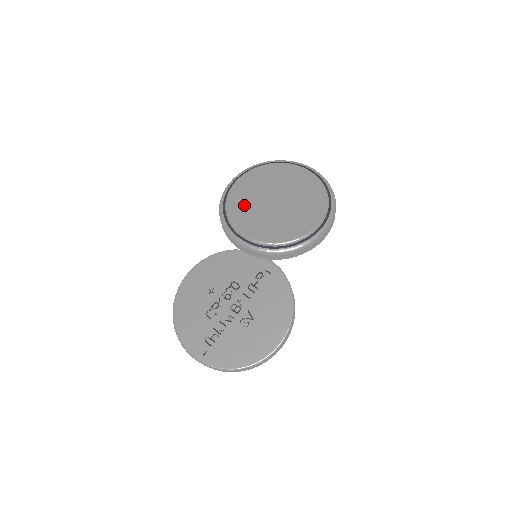
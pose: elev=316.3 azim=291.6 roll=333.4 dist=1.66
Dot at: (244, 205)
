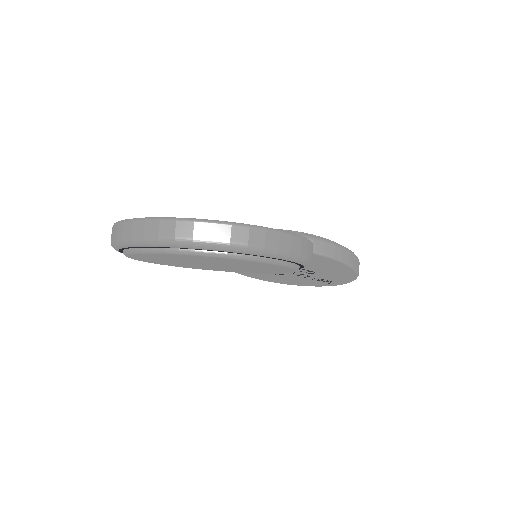
Dot at: occluded
